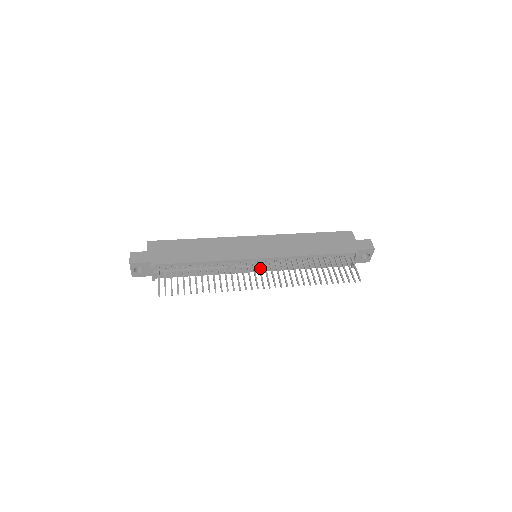
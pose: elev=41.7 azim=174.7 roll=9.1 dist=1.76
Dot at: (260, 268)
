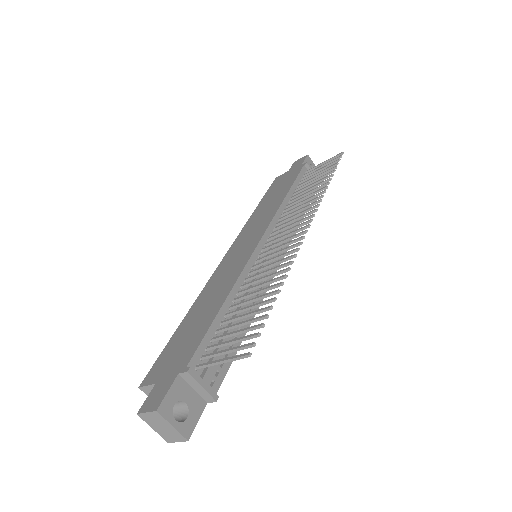
Dot at: (276, 238)
